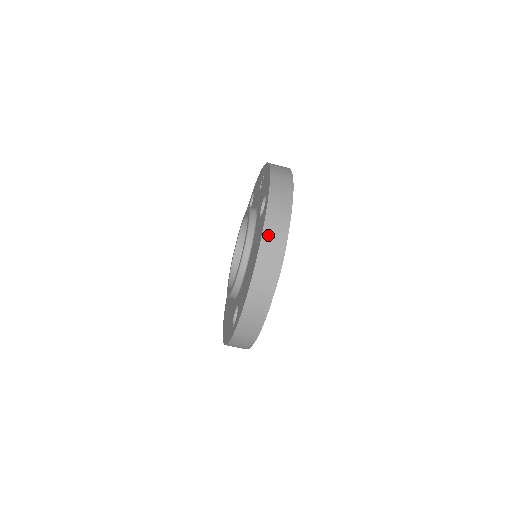
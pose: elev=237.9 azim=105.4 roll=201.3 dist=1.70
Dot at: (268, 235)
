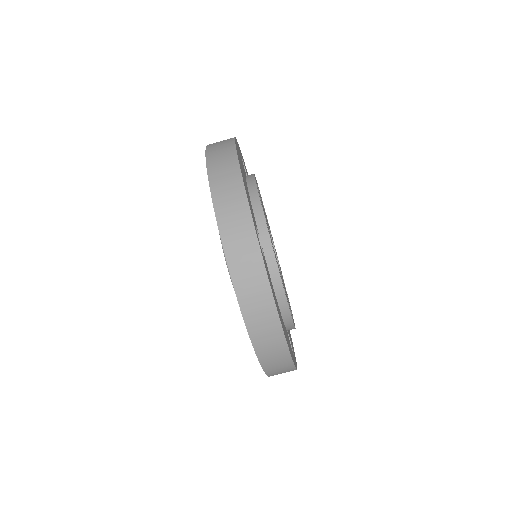
Dot at: (249, 310)
